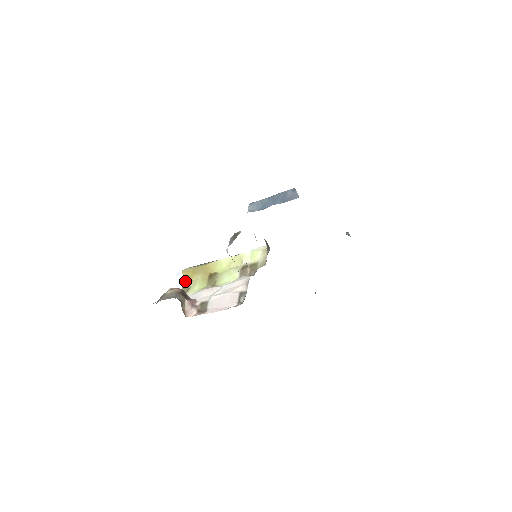
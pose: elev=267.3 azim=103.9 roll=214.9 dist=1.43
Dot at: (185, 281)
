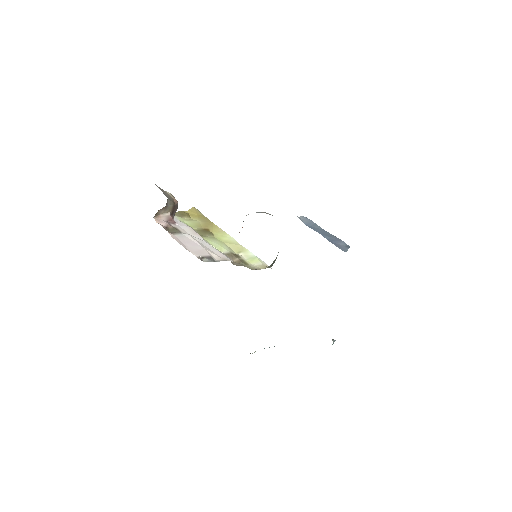
Dot at: (186, 212)
